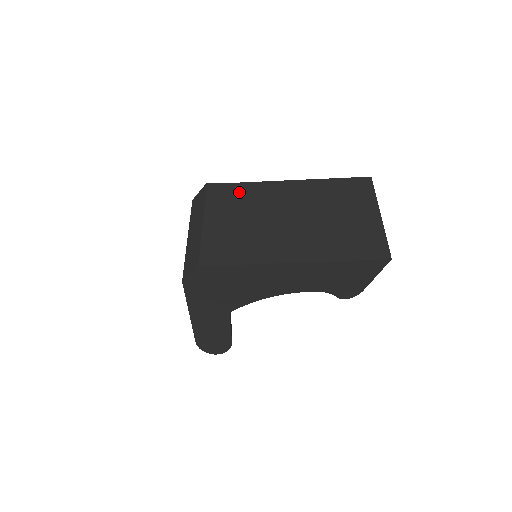
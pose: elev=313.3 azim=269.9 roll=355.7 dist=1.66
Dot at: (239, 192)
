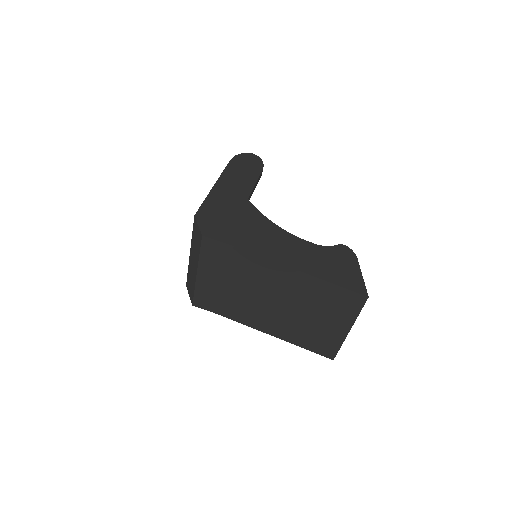
Dot at: (232, 257)
